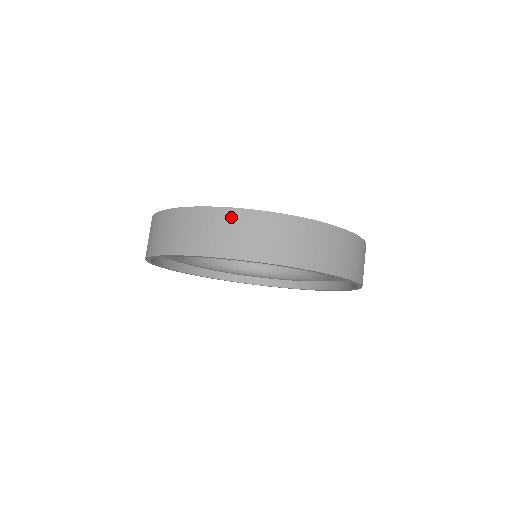
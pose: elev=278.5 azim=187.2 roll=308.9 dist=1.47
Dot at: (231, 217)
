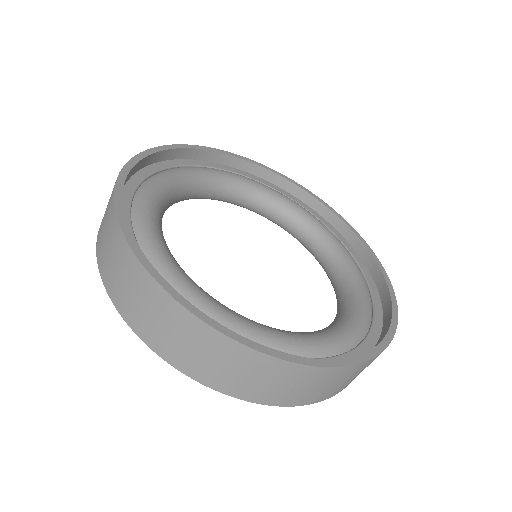
Dot at: (122, 251)
